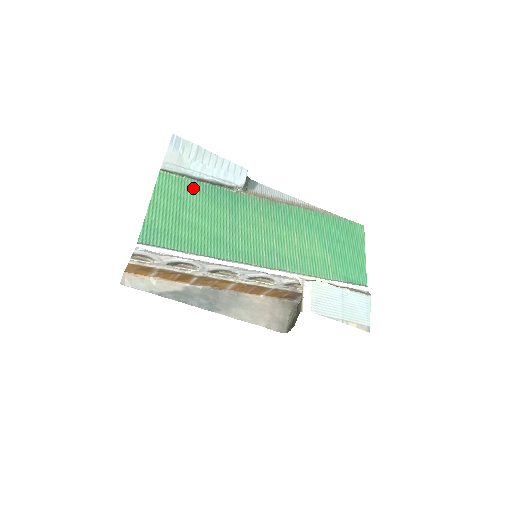
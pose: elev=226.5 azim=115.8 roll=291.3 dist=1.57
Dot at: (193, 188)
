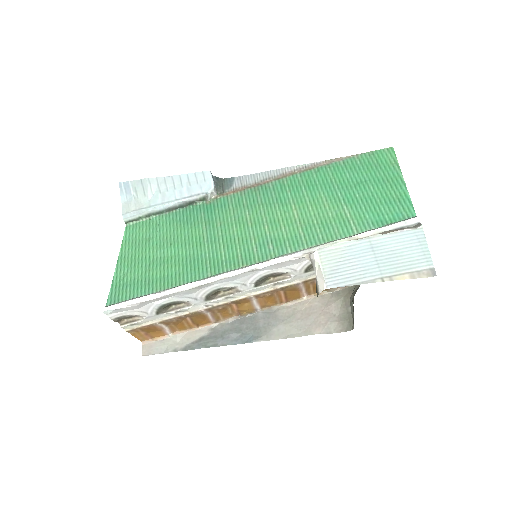
Dot at: (162, 222)
